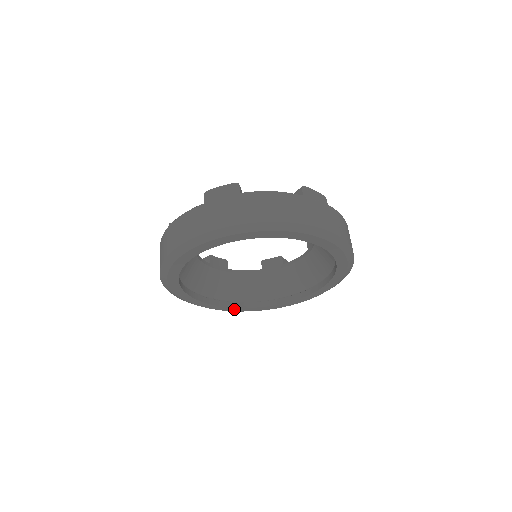
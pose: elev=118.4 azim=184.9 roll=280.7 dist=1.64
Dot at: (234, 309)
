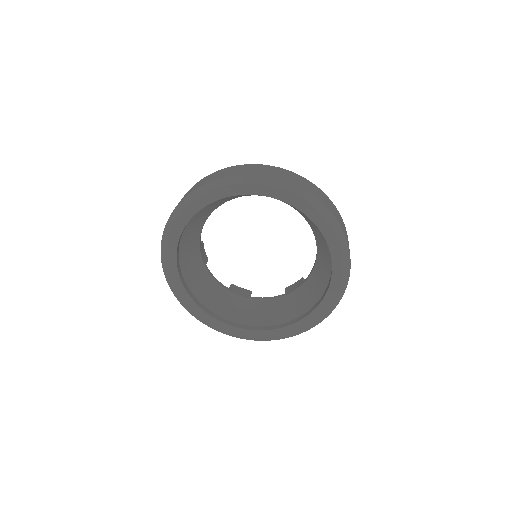
Dot at: (256, 334)
